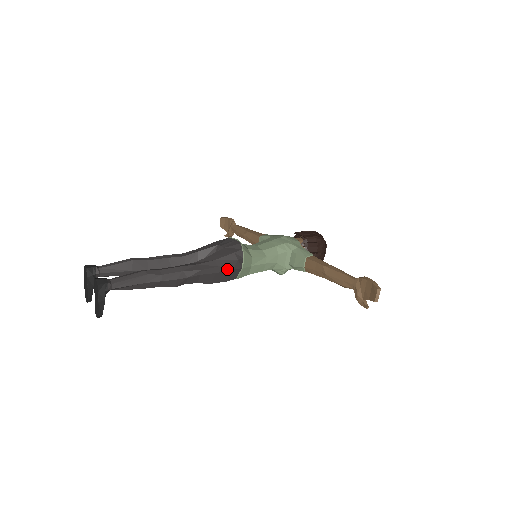
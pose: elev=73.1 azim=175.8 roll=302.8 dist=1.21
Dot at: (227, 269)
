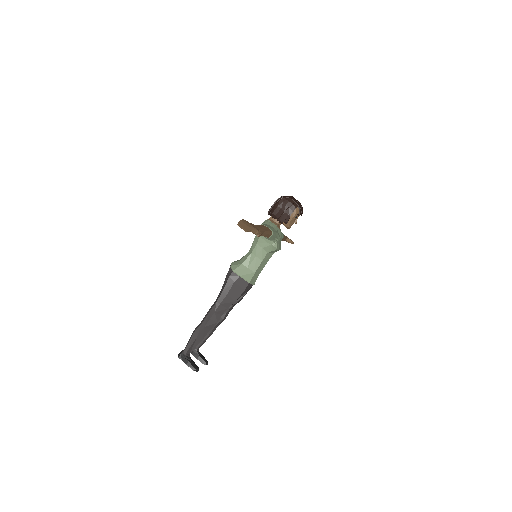
Dot at: (230, 286)
